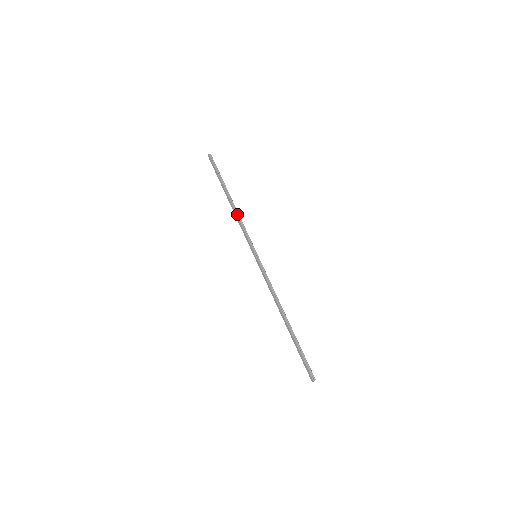
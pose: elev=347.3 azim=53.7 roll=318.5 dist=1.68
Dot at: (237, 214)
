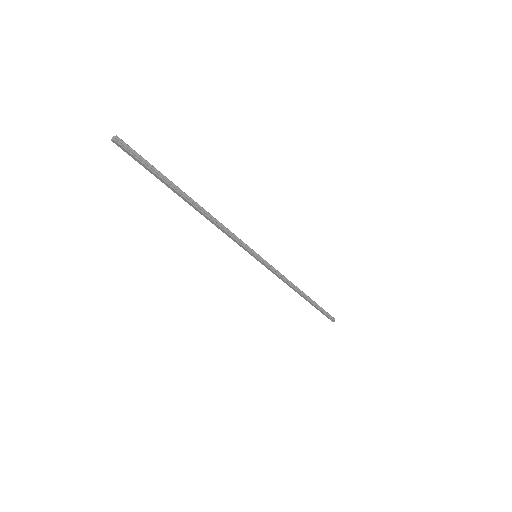
Dot at: (214, 221)
